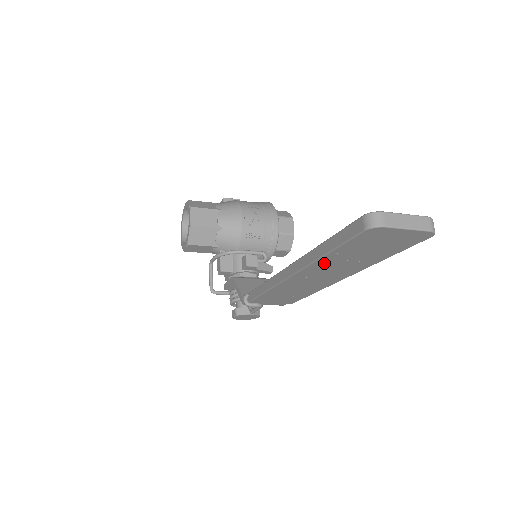
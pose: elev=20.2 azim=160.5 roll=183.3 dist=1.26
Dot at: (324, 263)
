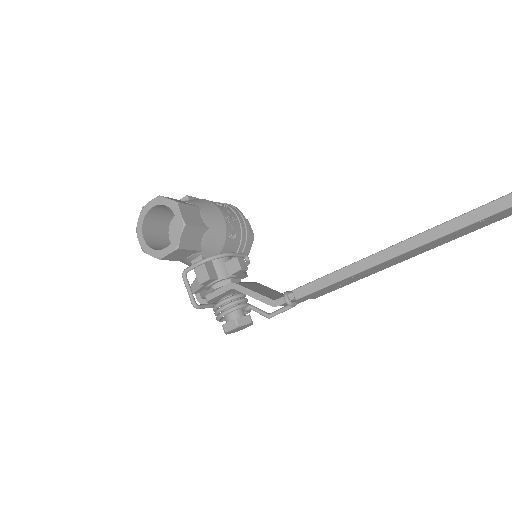
Dot at: (453, 234)
